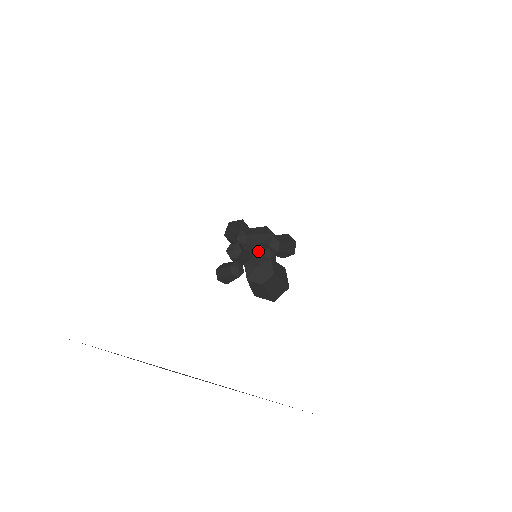
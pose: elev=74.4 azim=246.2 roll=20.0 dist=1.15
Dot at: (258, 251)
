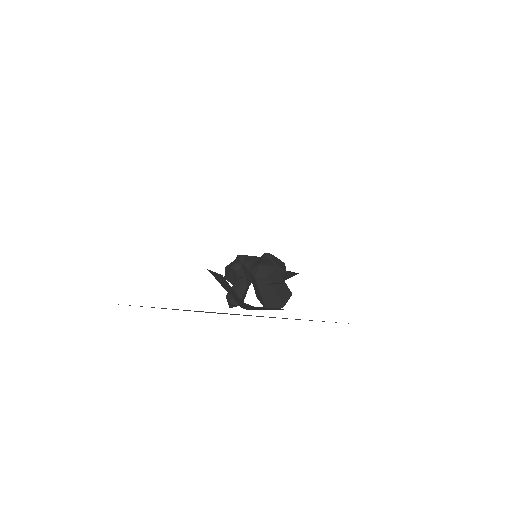
Dot at: occluded
